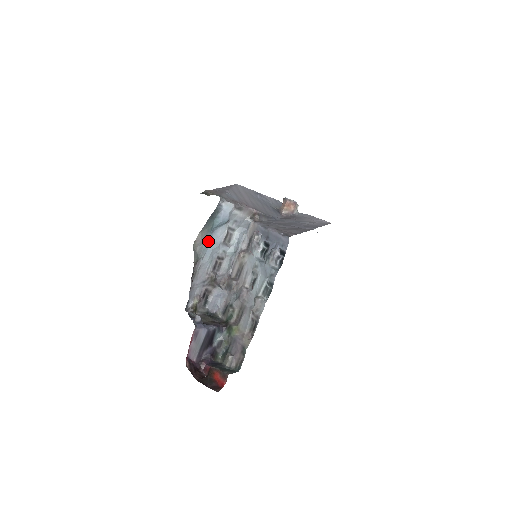
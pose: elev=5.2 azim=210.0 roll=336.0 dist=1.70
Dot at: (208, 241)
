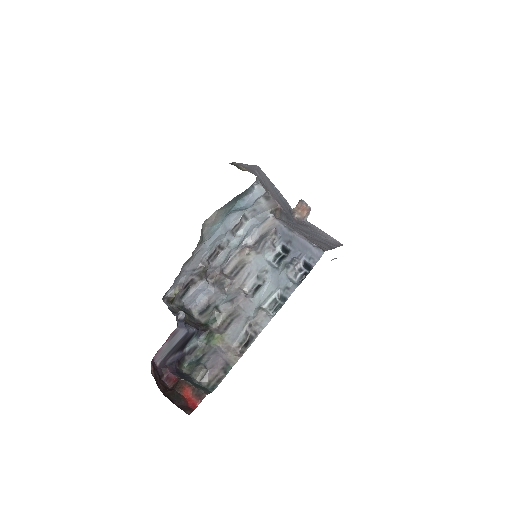
Dot at: (219, 224)
